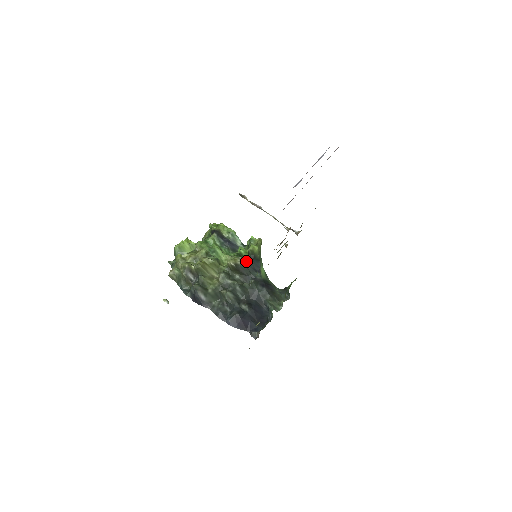
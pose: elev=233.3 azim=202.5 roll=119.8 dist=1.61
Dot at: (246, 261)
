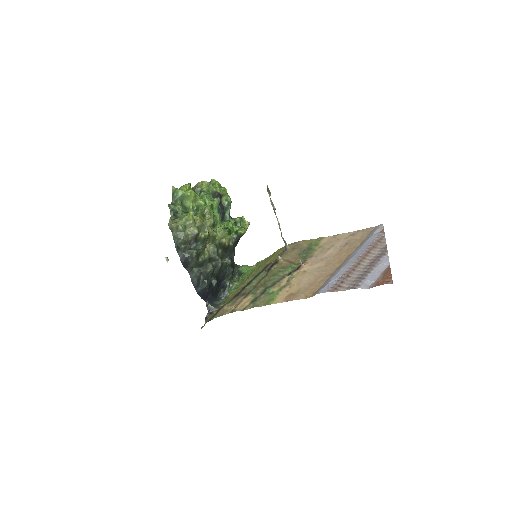
Dot at: (233, 241)
